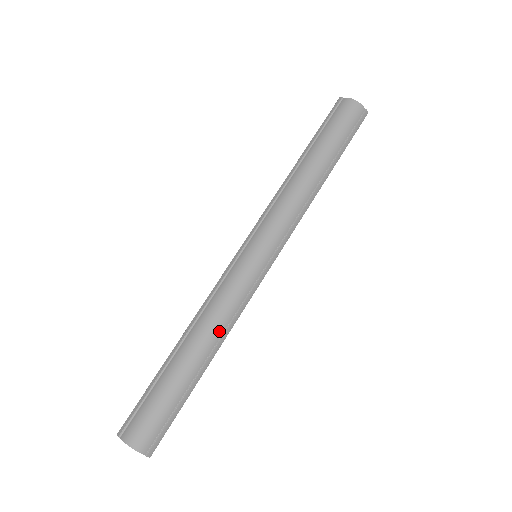
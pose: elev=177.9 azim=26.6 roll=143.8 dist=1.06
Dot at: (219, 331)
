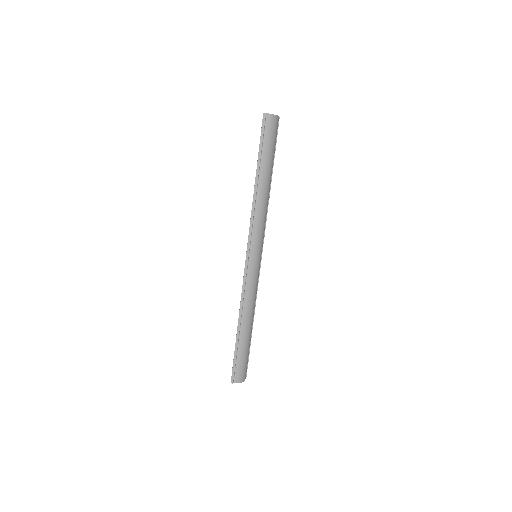
Dot at: (255, 306)
